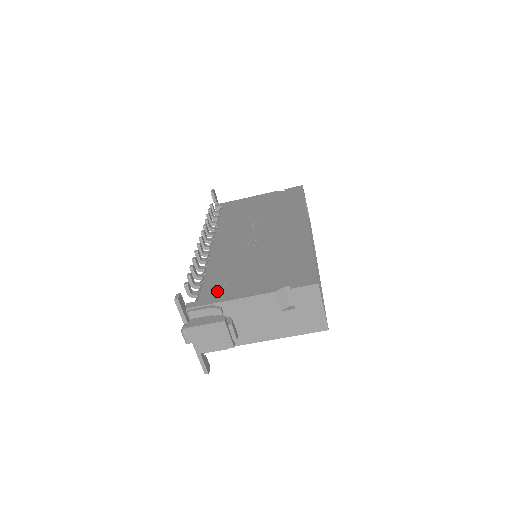
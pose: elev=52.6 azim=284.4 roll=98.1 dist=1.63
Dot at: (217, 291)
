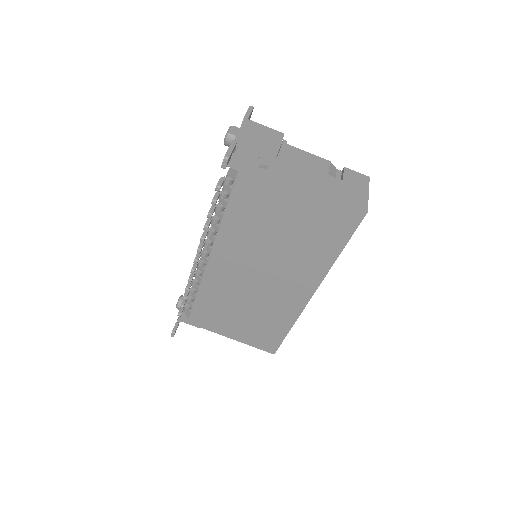
Dot at: occluded
